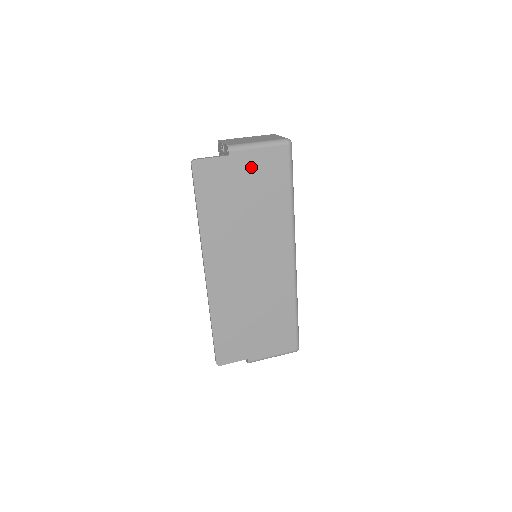
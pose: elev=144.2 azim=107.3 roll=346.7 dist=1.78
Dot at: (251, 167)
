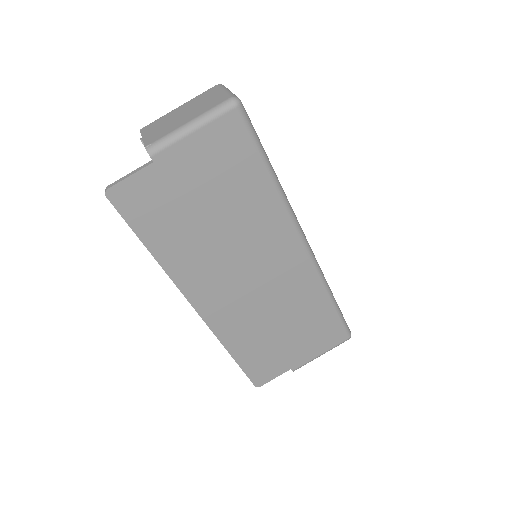
Dot at: (194, 163)
